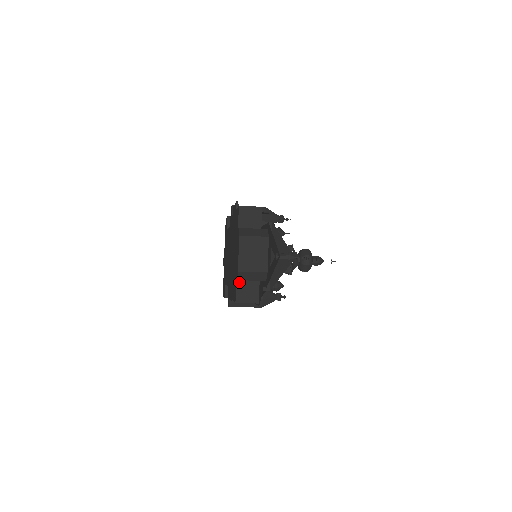
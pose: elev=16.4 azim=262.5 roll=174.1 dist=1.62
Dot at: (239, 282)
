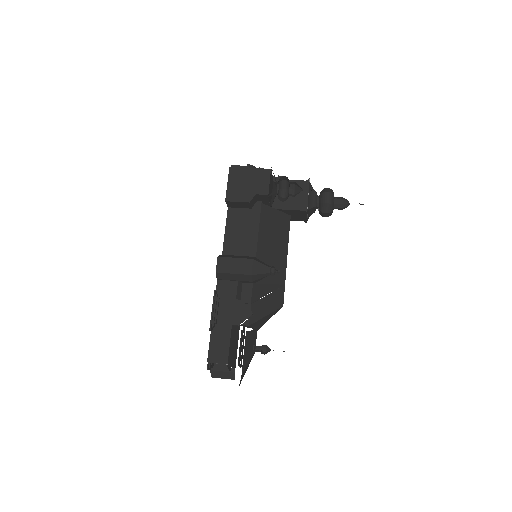
Dot at: occluded
